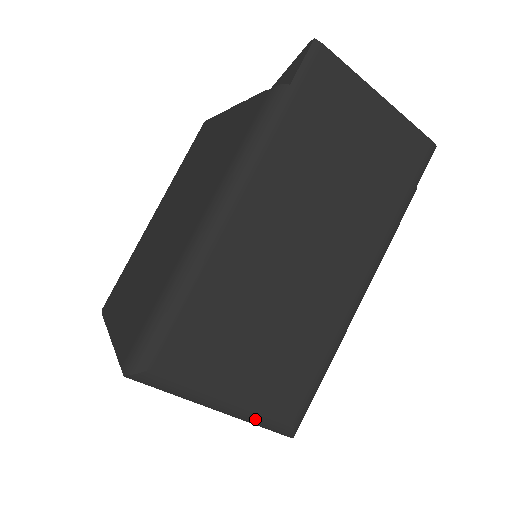
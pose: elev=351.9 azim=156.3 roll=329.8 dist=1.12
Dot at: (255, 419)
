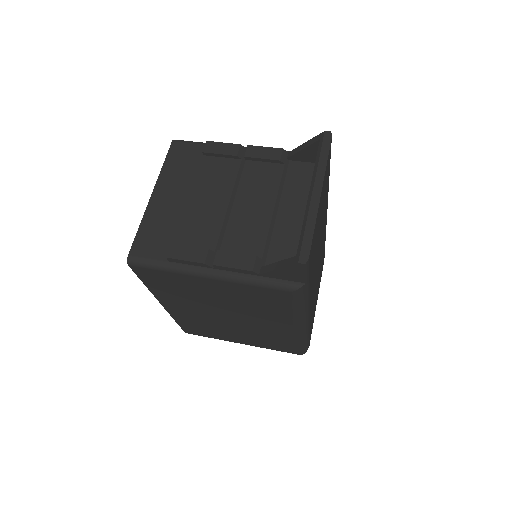
Dot at: occluded
